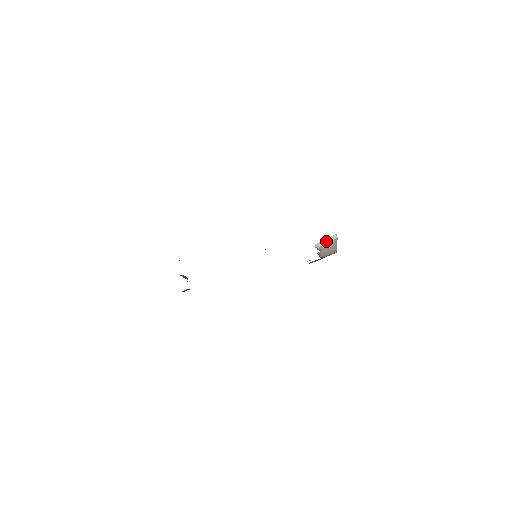
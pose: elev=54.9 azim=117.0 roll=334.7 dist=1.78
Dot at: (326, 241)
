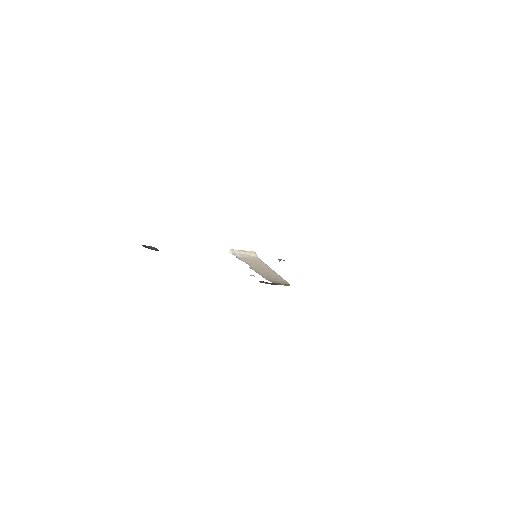
Dot at: (244, 253)
